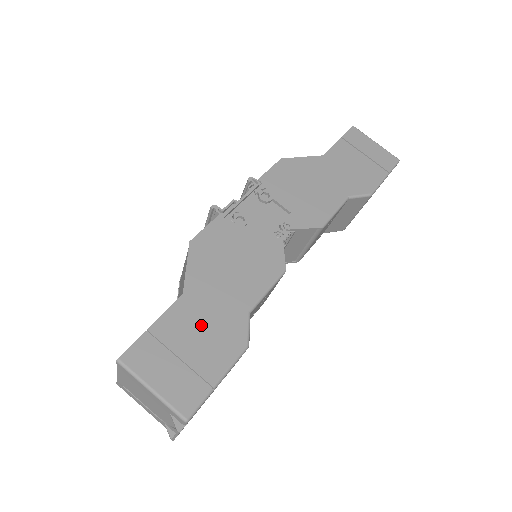
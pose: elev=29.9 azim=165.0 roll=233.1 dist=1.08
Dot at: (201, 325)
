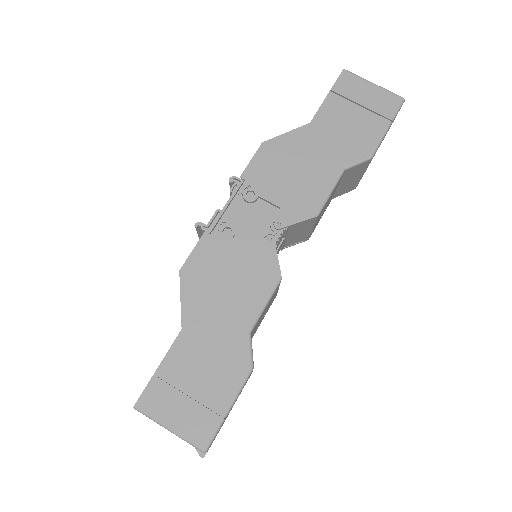
Dot at: (204, 357)
